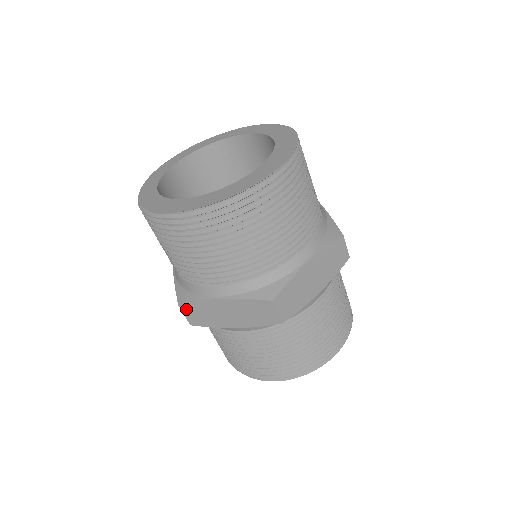
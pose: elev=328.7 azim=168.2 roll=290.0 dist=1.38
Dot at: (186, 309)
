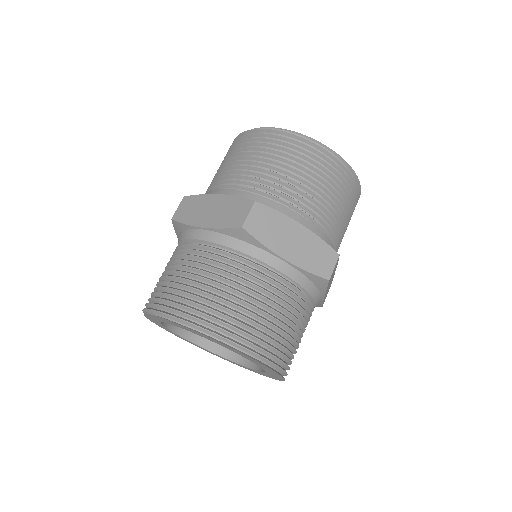
Dot at: (258, 210)
